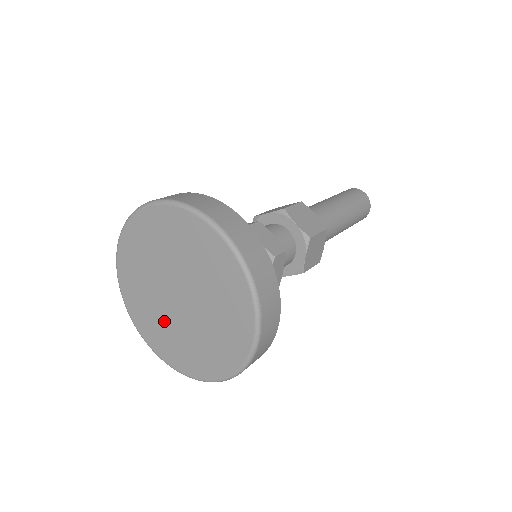
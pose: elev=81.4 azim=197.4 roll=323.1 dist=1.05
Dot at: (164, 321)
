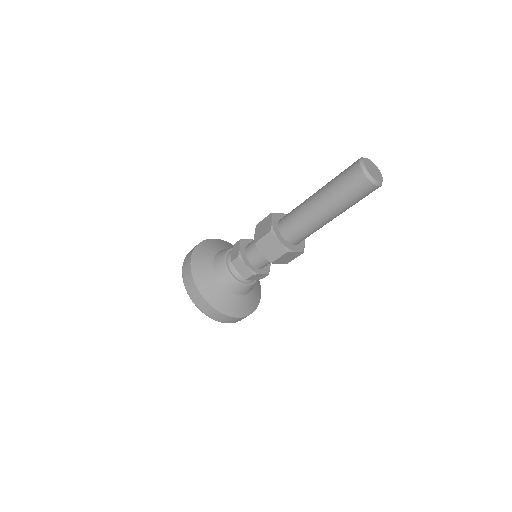
Dot at: occluded
